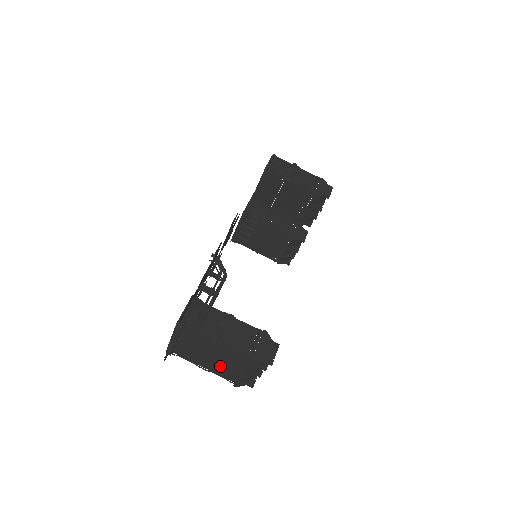
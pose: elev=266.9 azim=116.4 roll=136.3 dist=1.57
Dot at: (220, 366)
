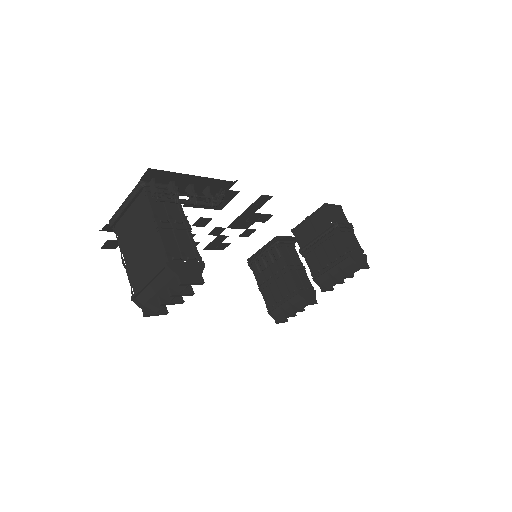
Dot at: (138, 263)
